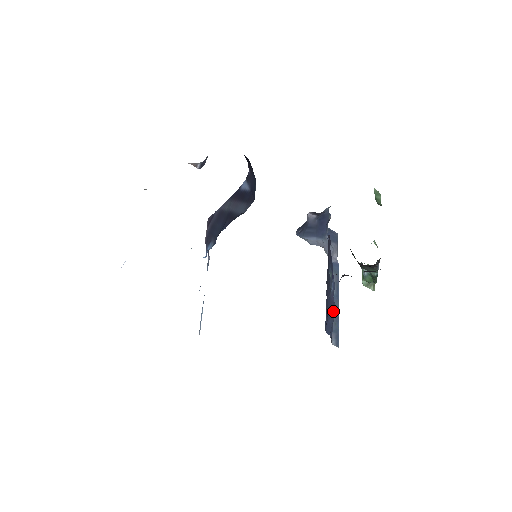
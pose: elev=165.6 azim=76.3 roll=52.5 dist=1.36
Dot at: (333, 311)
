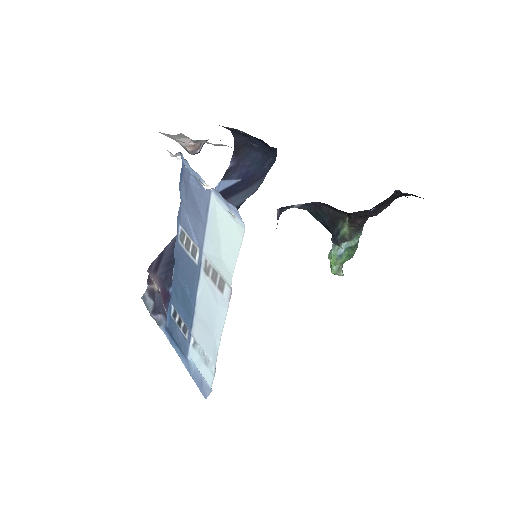
Dot at: occluded
